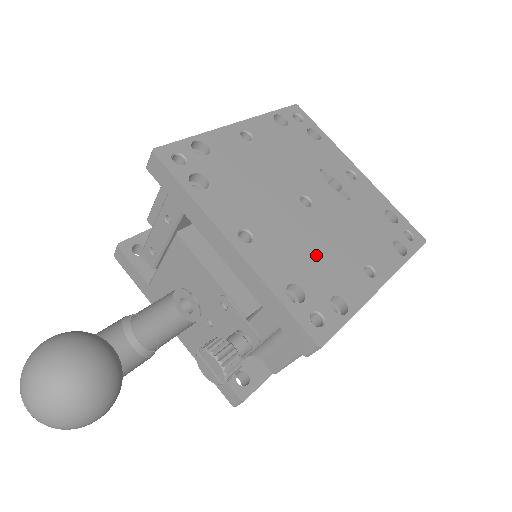
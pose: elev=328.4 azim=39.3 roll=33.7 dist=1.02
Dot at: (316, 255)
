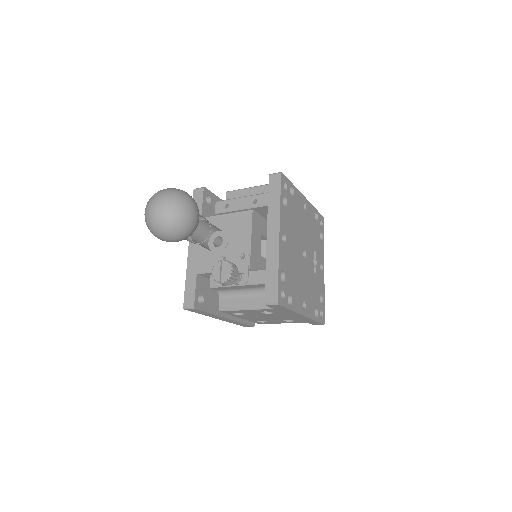
Dot at: (295, 275)
